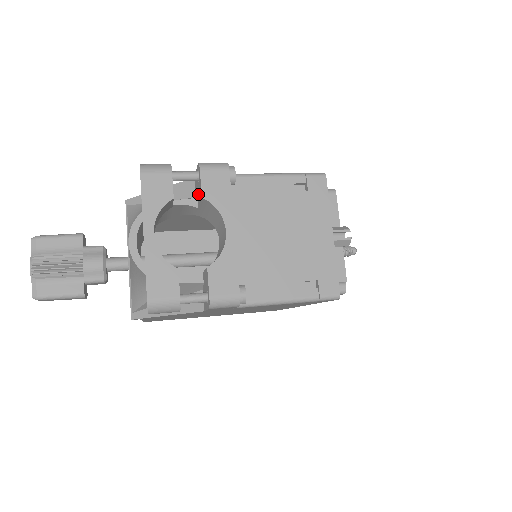
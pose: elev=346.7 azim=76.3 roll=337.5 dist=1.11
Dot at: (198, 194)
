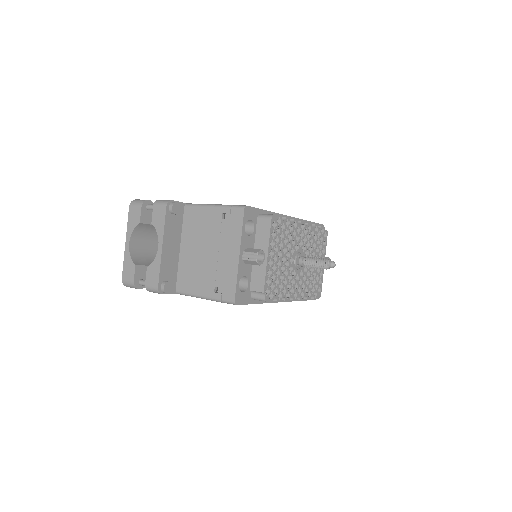
Dot at: occluded
